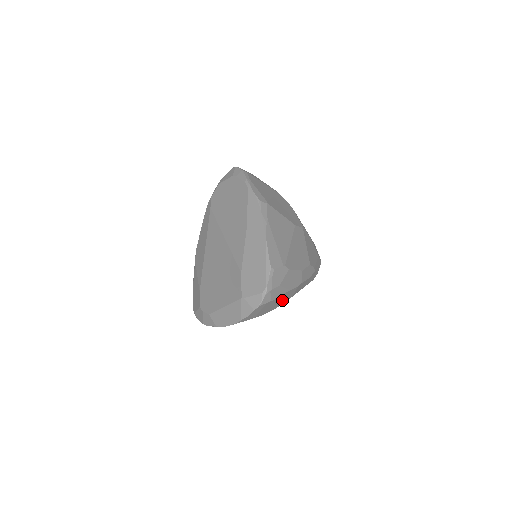
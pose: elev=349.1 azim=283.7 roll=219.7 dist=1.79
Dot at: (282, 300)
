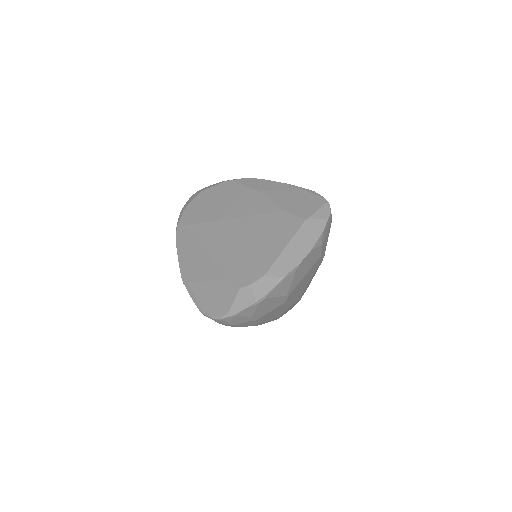
Dot at: occluded
